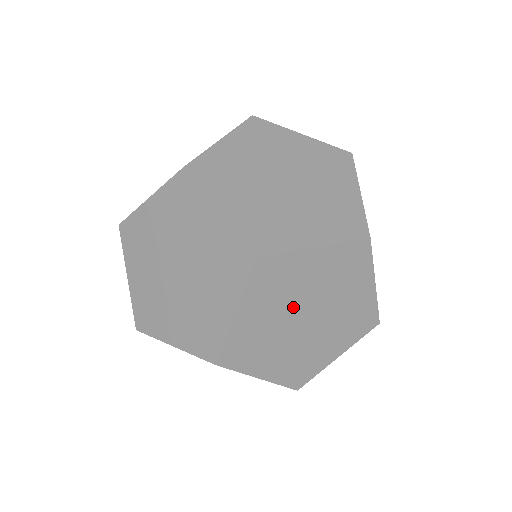
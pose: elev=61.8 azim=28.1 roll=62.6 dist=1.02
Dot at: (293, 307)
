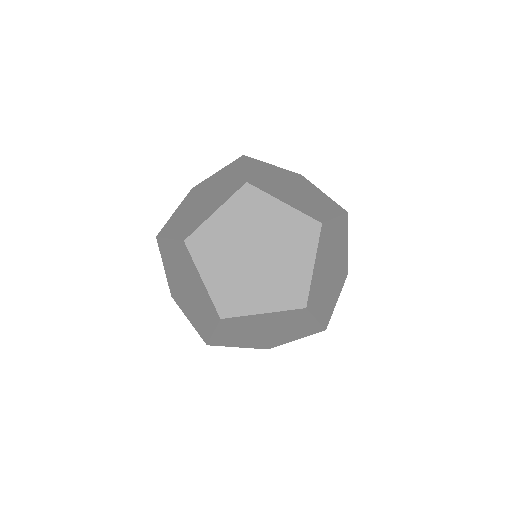
Dot at: (335, 254)
